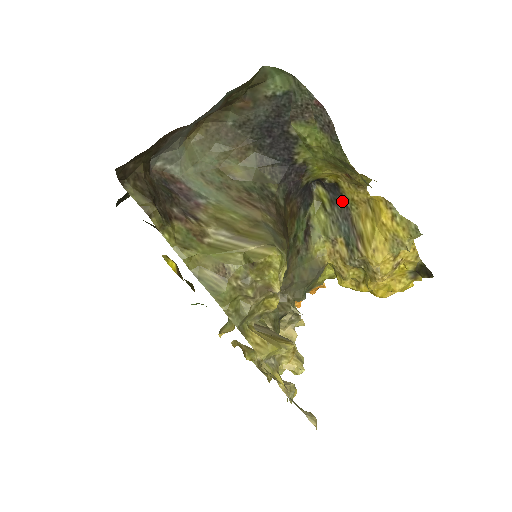
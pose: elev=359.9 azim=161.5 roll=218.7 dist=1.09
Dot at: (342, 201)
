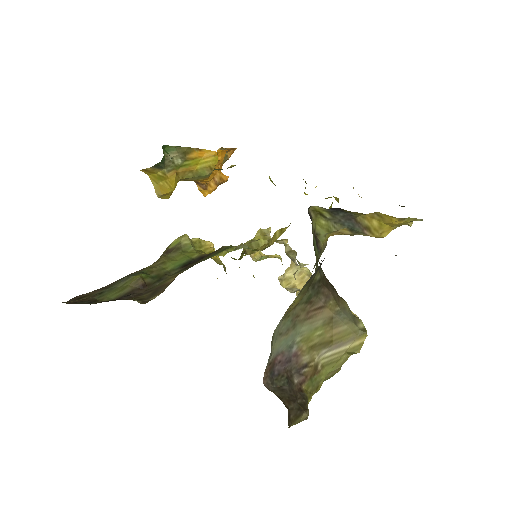
Dot at: (345, 213)
